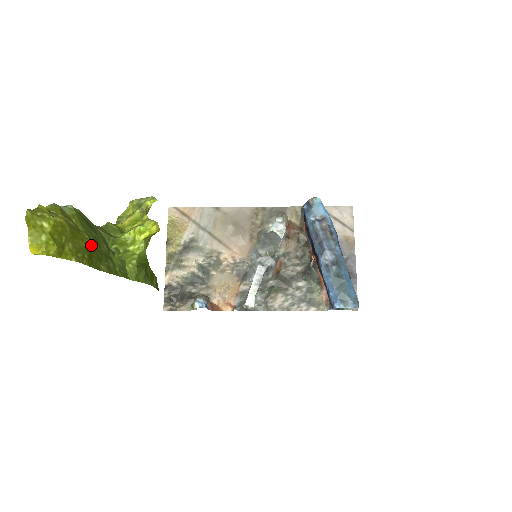
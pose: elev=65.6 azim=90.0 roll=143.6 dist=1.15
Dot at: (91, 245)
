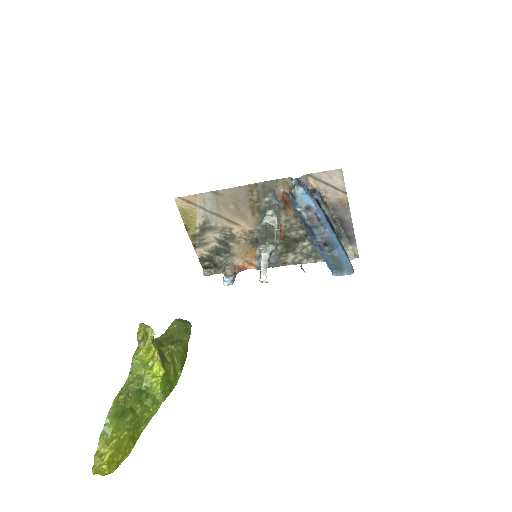
Dot at: (130, 432)
